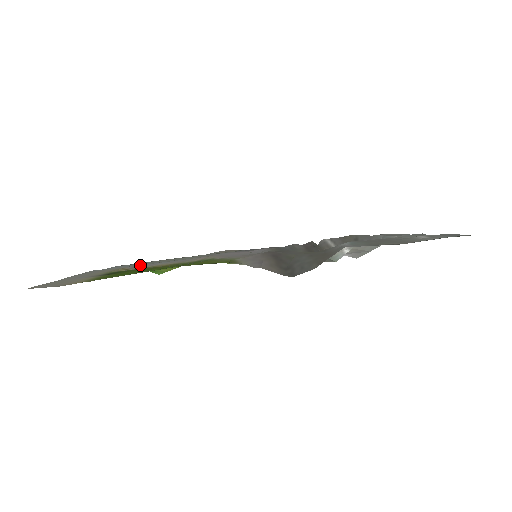
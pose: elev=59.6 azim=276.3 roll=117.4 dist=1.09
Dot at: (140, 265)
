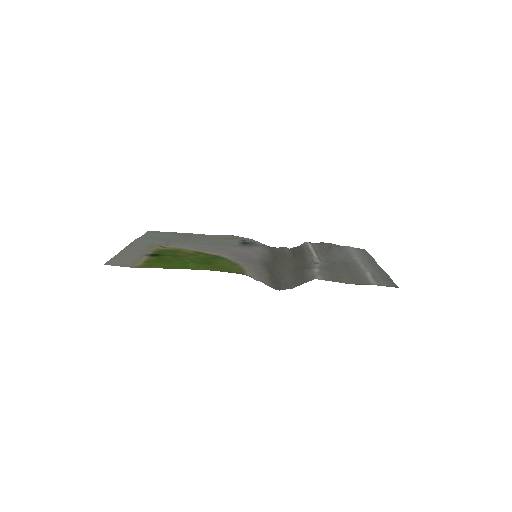
Dot at: (172, 244)
